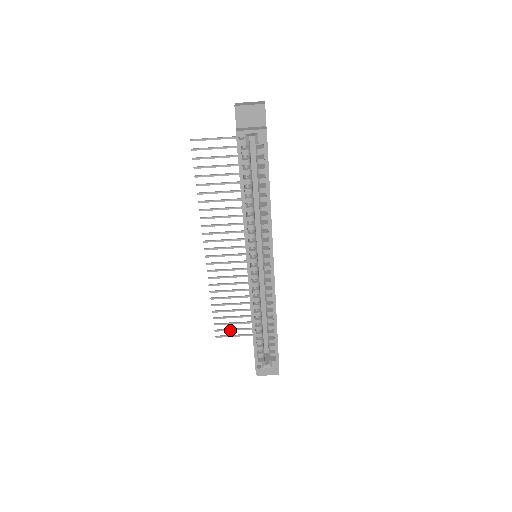
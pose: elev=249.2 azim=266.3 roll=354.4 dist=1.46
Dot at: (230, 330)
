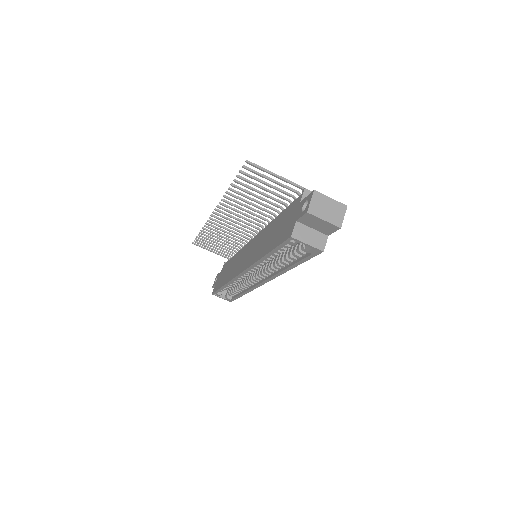
Dot at: (208, 247)
